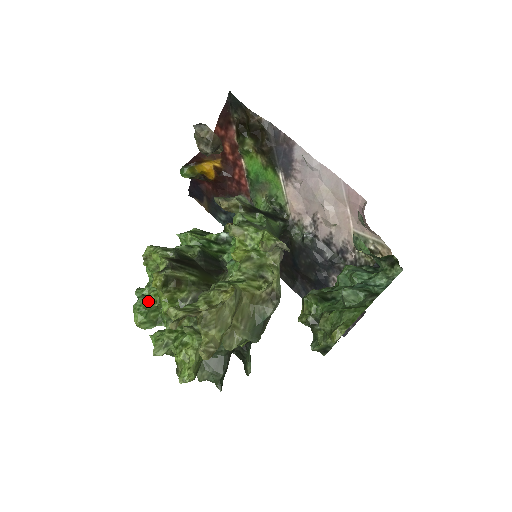
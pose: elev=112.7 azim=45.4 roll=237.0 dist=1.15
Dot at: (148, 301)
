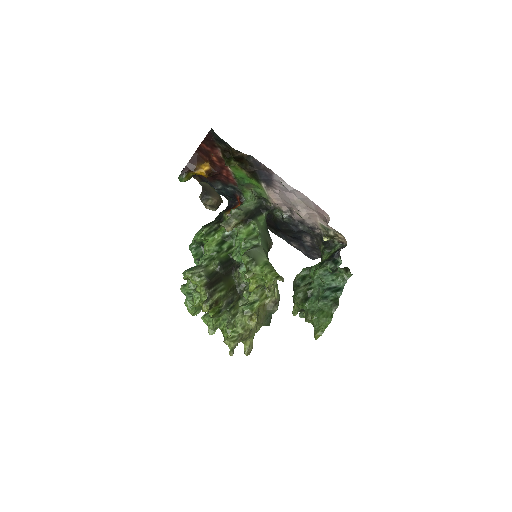
Dot at: (196, 306)
